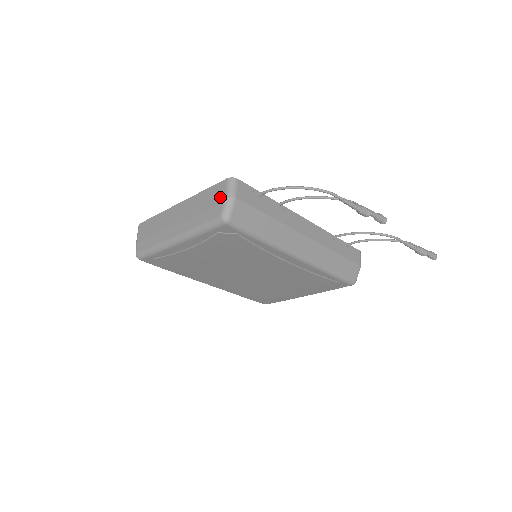
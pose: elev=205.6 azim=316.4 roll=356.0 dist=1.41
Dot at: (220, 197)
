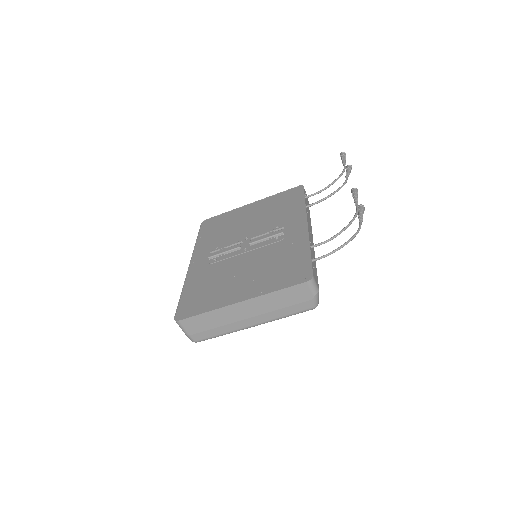
Dot at: (306, 296)
